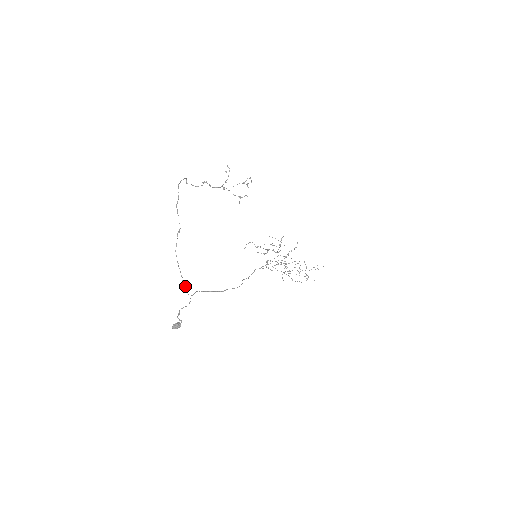
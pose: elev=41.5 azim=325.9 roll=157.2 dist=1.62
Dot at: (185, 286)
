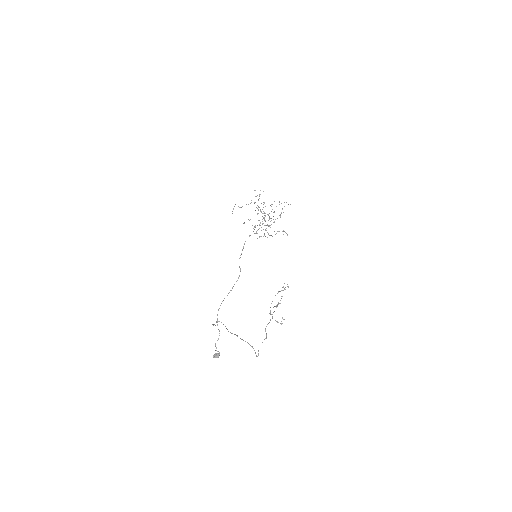
Dot at: occluded
